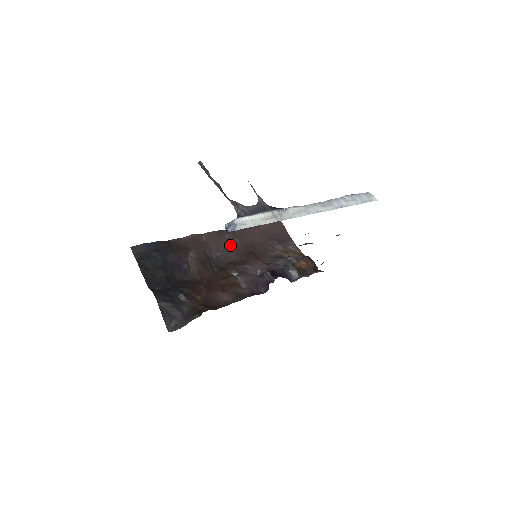
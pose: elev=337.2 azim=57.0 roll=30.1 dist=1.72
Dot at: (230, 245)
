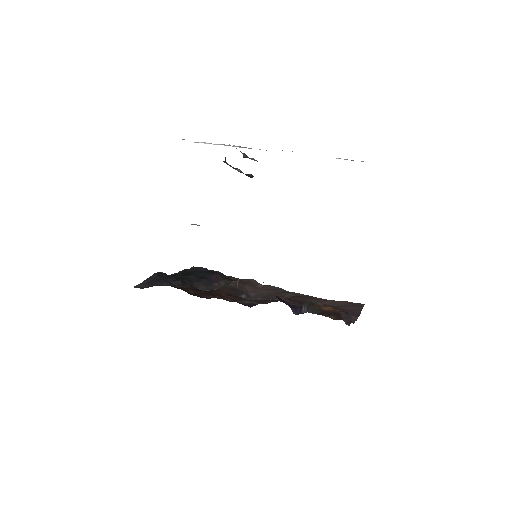
Dot at: occluded
